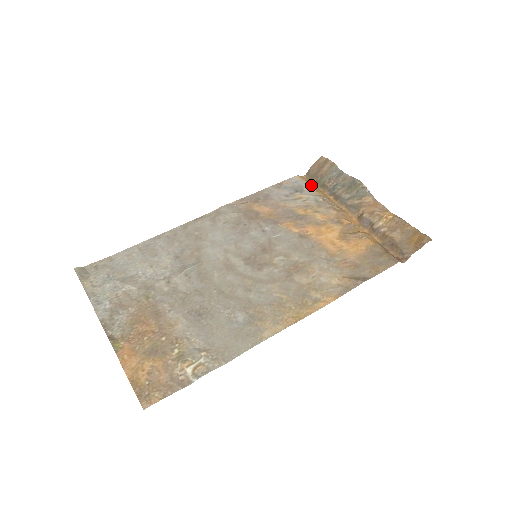
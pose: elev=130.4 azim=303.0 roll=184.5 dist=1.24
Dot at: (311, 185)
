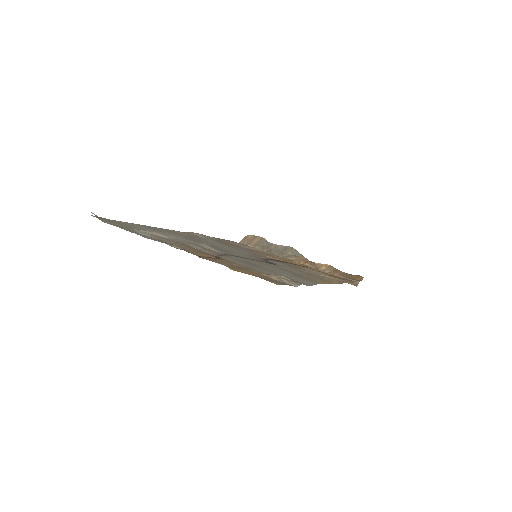
Dot at: occluded
